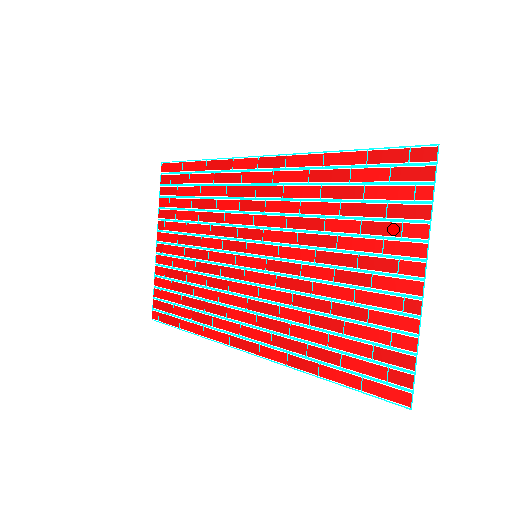
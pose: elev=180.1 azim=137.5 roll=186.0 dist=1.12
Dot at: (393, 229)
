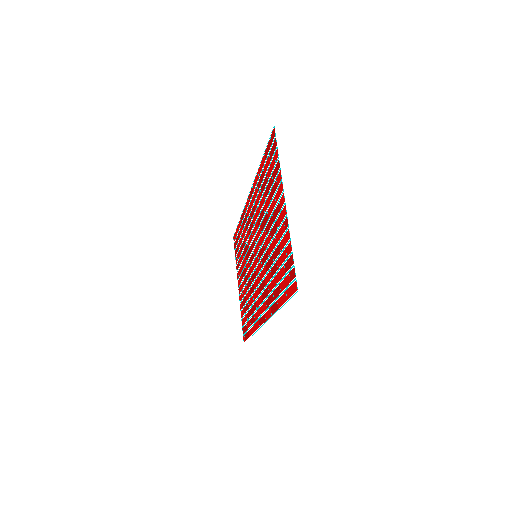
Dot at: (275, 186)
